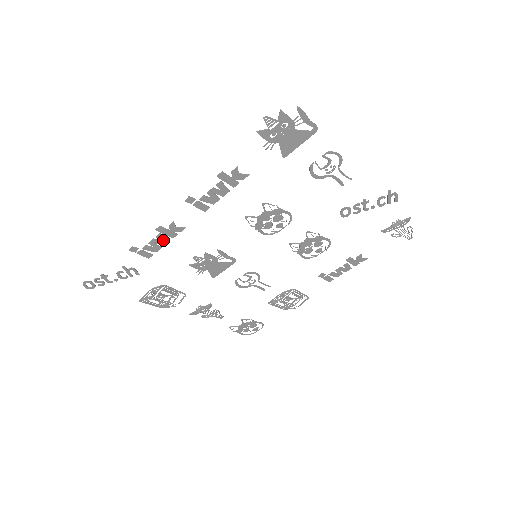
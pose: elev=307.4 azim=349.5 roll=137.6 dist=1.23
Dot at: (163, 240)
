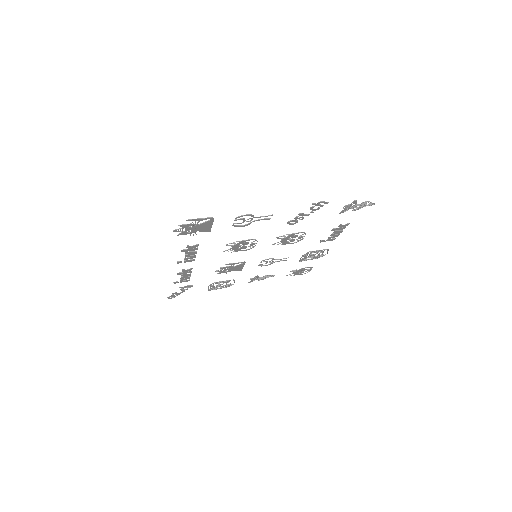
Dot at: (187, 275)
